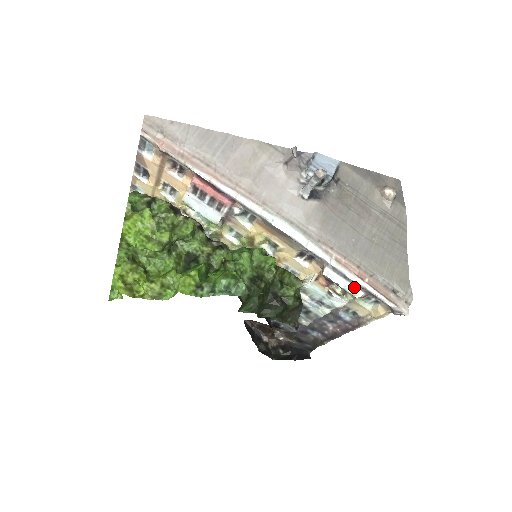
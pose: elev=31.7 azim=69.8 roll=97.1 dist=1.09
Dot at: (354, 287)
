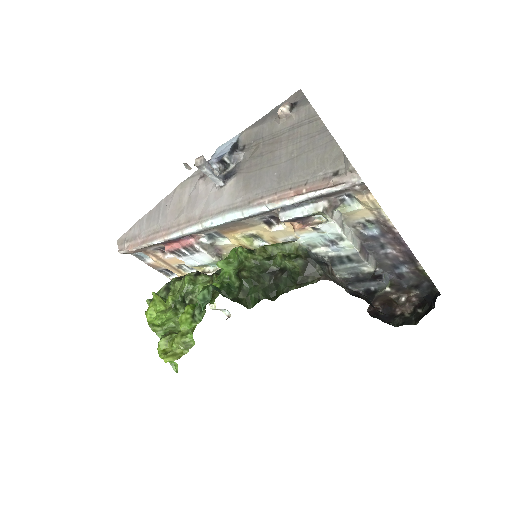
Dot at: (311, 206)
